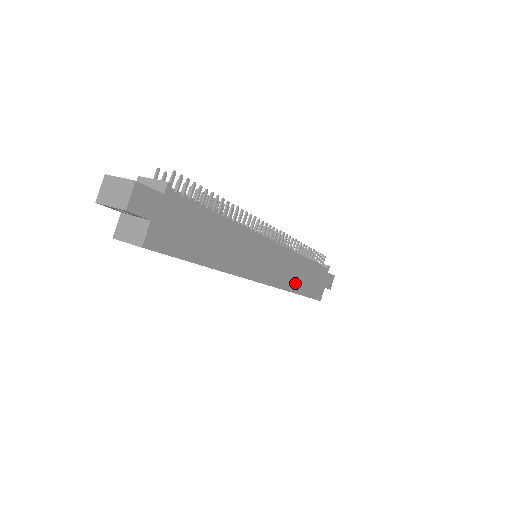
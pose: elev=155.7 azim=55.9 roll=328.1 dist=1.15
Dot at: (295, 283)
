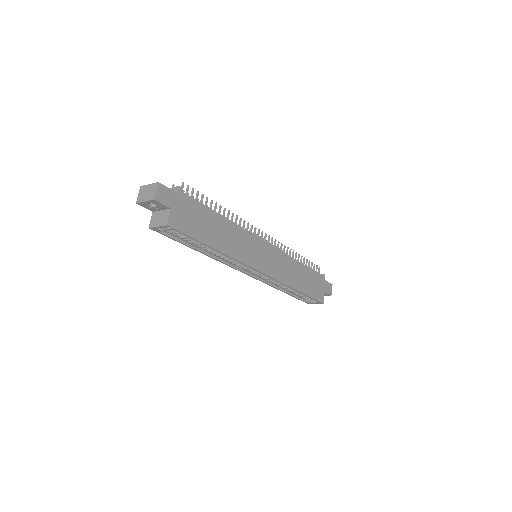
Dot at: (294, 281)
